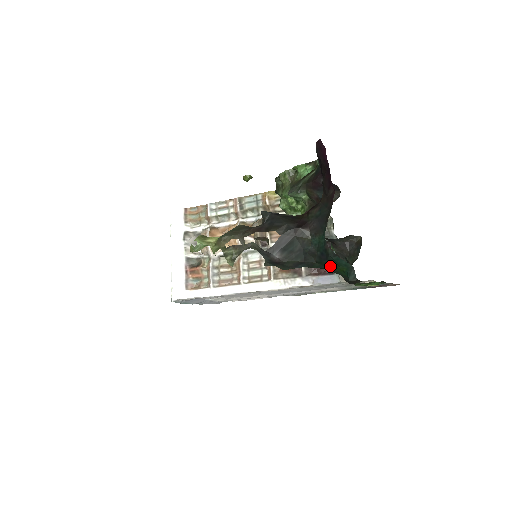
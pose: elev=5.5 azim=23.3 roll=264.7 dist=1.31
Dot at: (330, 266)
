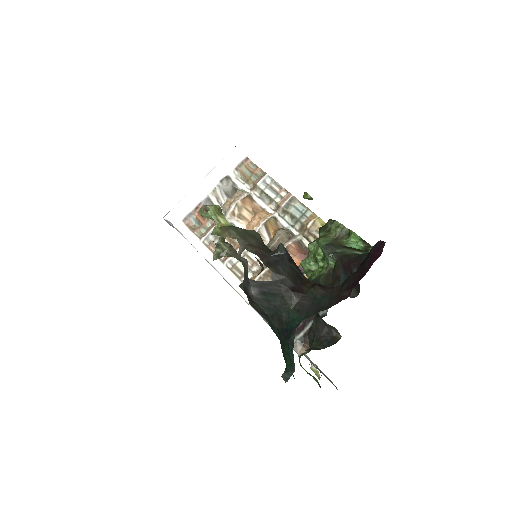
Dot at: (283, 345)
